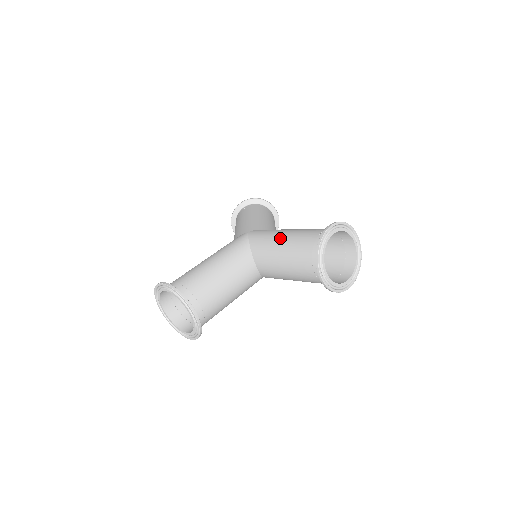
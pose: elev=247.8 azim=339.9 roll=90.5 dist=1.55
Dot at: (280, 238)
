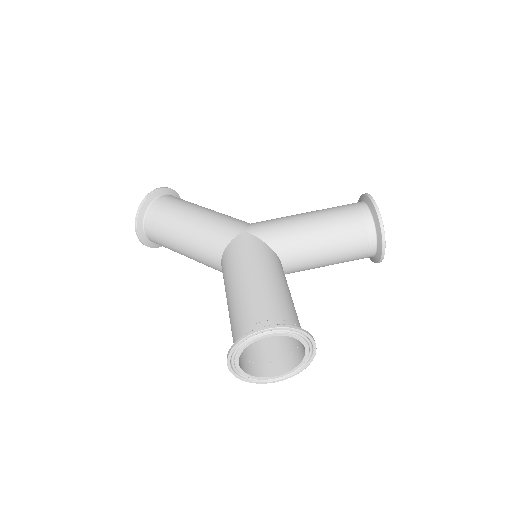
Dot at: (311, 226)
